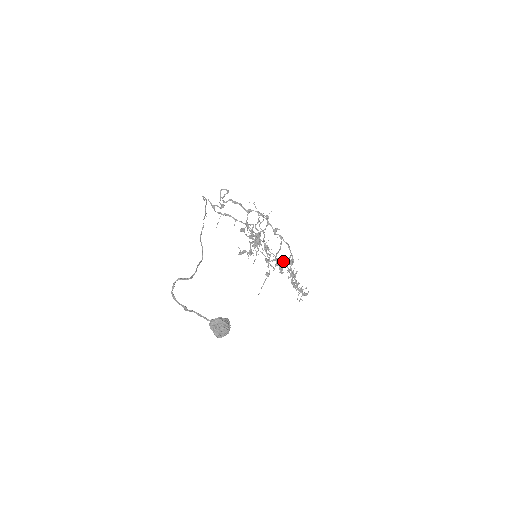
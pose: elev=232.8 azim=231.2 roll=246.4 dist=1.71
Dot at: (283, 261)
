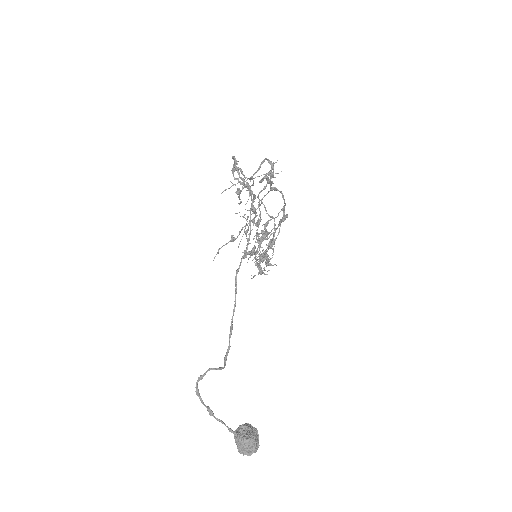
Dot at: (263, 239)
